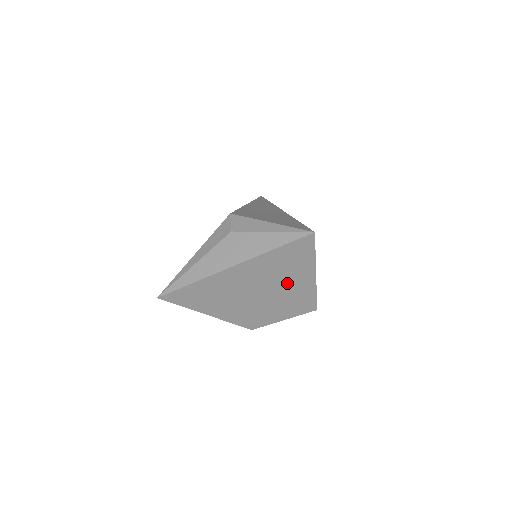
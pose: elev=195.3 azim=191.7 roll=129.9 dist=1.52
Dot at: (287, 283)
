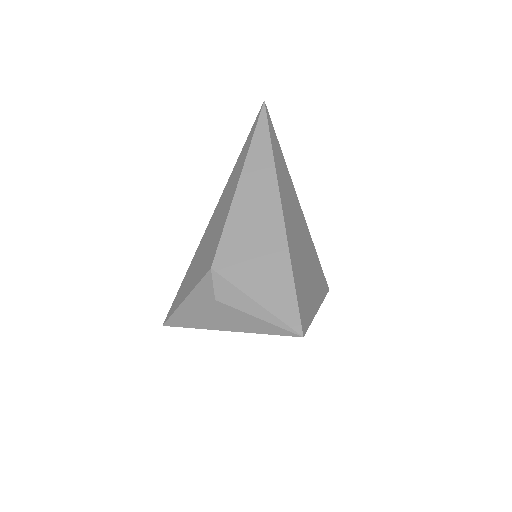
Dot at: occluded
